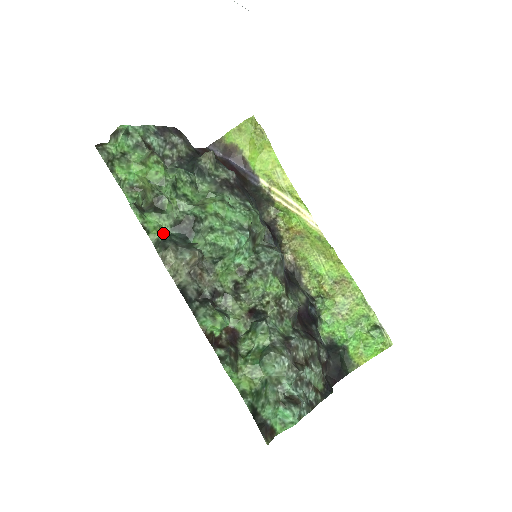
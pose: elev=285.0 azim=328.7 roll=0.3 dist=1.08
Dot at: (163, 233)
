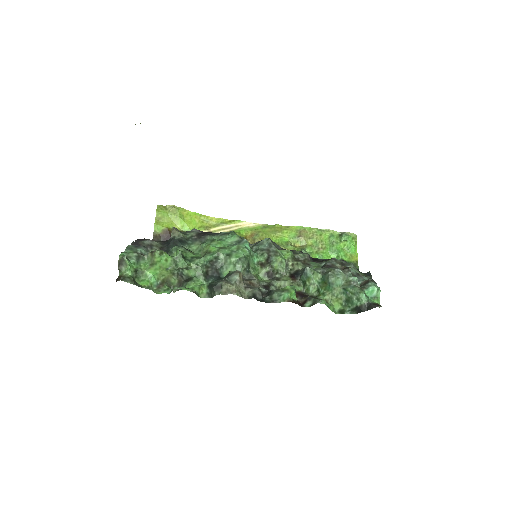
Dot at: (205, 288)
